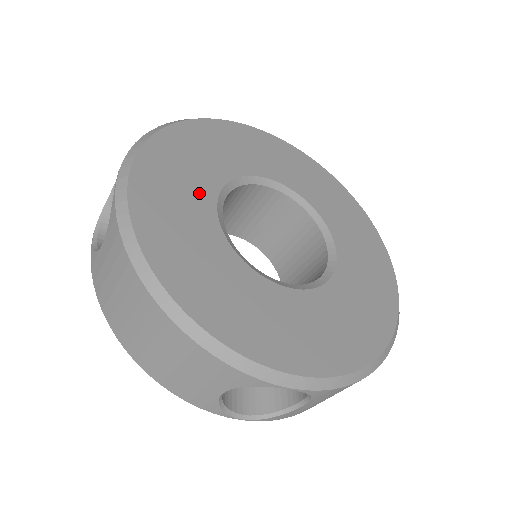
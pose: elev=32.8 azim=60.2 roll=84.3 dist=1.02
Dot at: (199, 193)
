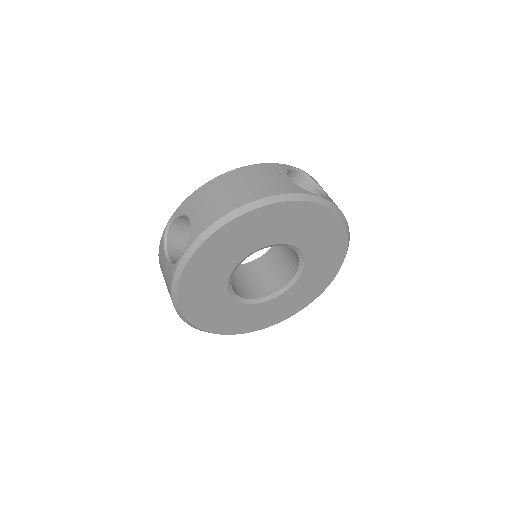
Dot at: (227, 263)
